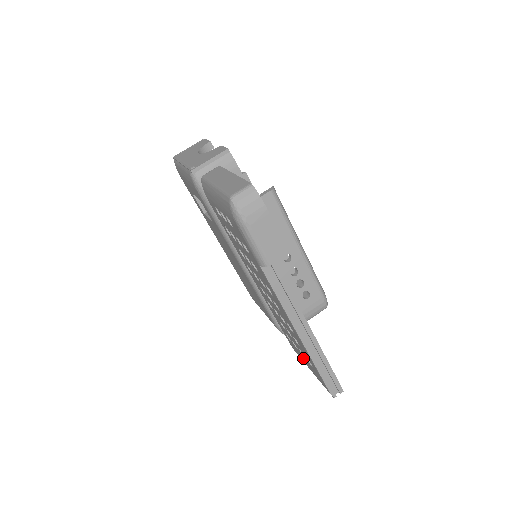
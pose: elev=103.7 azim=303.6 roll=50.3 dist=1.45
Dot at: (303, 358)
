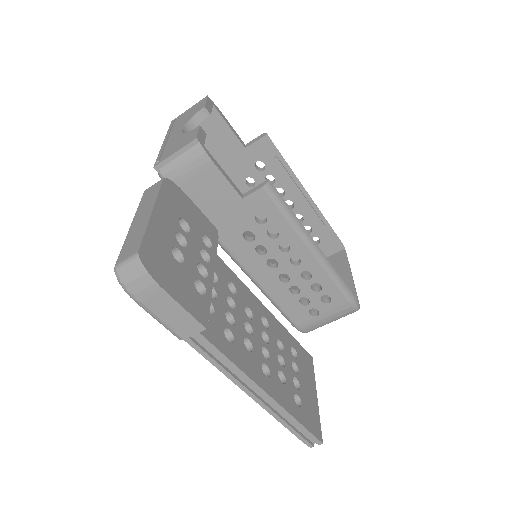
Dot at: occluded
